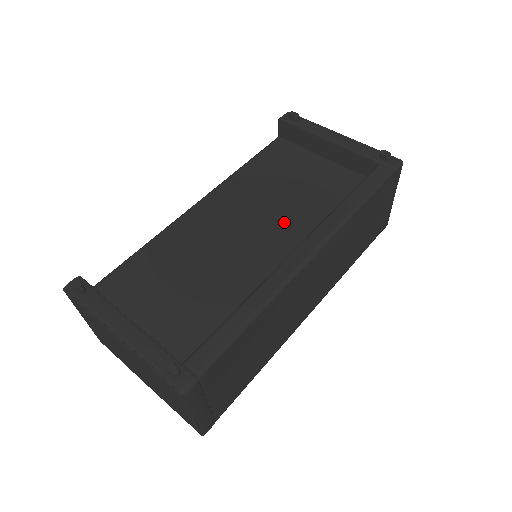
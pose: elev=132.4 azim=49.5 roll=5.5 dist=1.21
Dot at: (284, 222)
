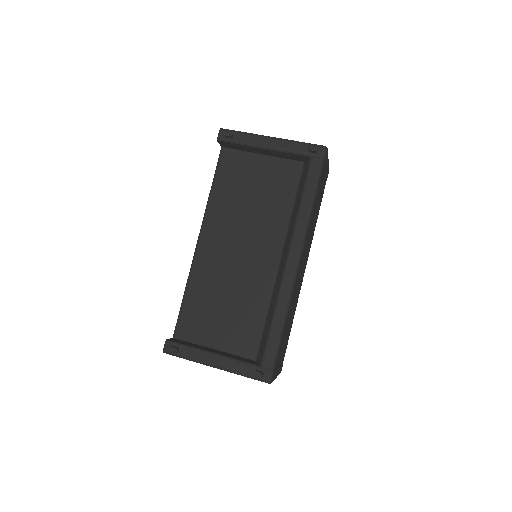
Dot at: (265, 231)
